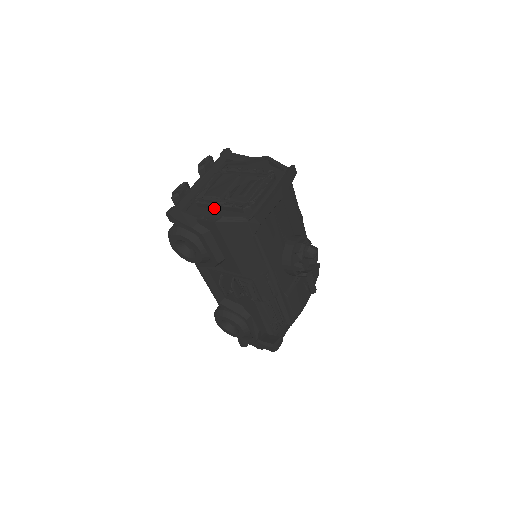
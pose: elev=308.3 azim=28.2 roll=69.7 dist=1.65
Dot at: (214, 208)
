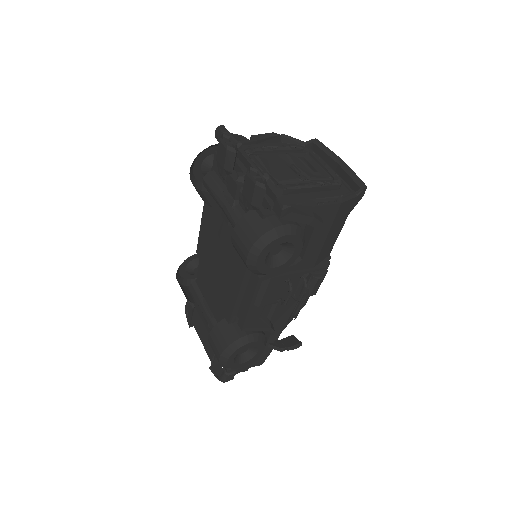
Dot at: (305, 192)
